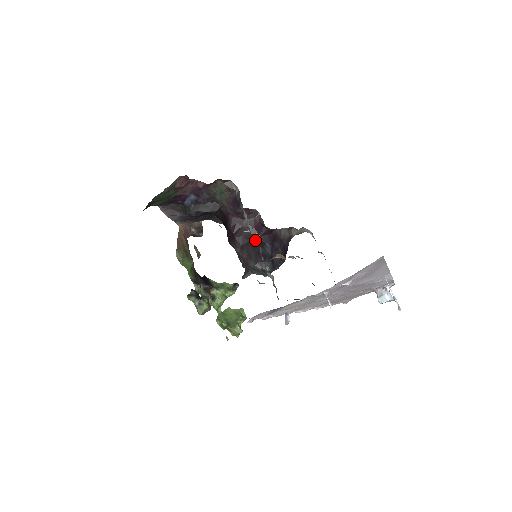
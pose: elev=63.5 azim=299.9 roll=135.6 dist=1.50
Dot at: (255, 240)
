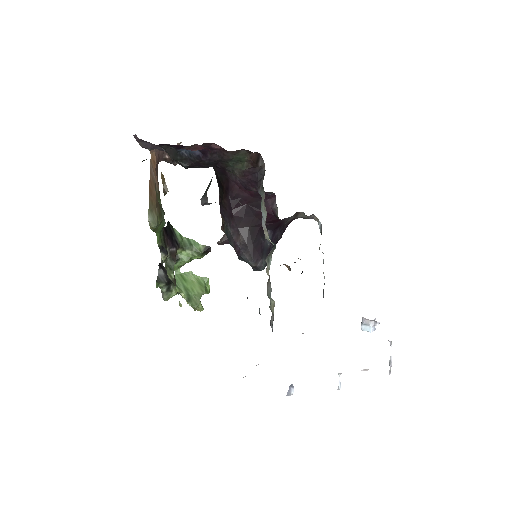
Dot at: (257, 226)
